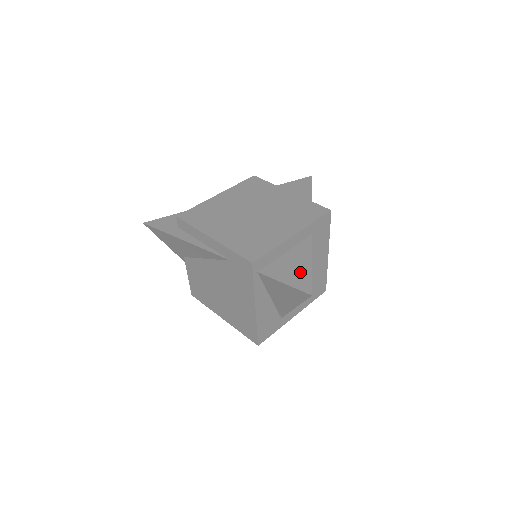
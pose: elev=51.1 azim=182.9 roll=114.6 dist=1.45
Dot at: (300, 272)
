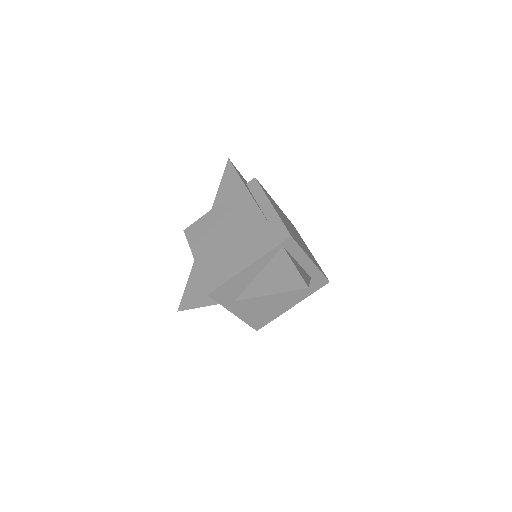
Dot at: occluded
